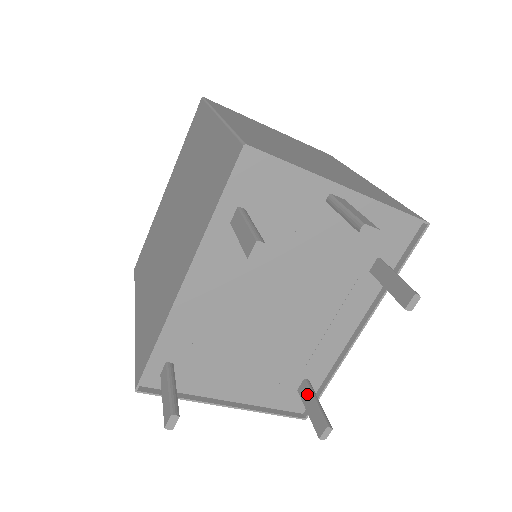
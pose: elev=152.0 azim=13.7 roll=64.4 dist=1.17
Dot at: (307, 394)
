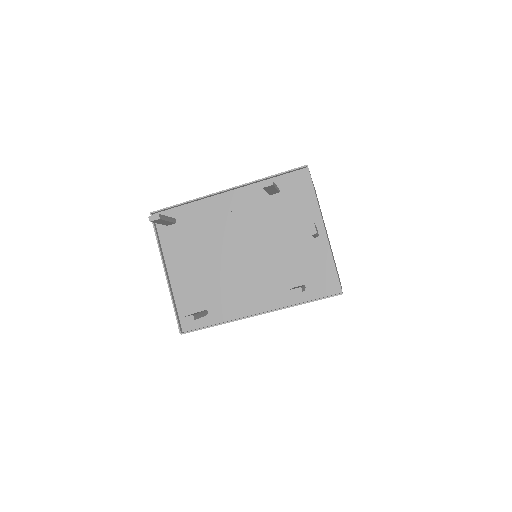
Dot at: occluded
